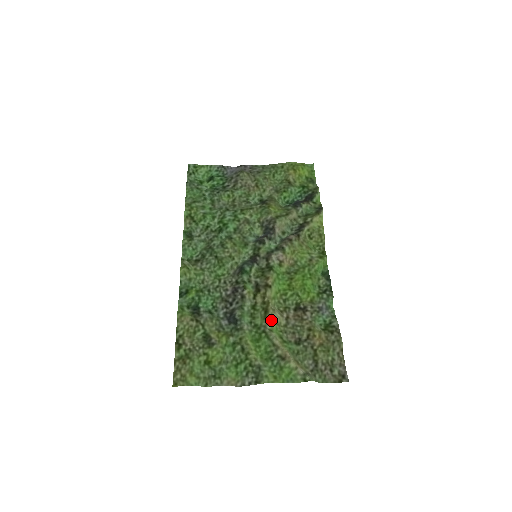
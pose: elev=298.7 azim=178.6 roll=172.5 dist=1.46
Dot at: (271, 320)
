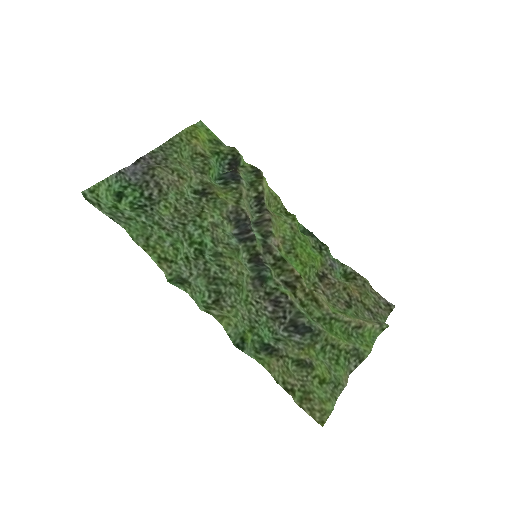
Dot at: (326, 305)
